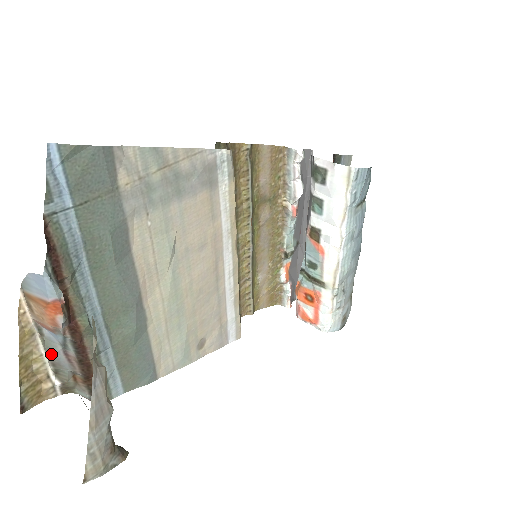
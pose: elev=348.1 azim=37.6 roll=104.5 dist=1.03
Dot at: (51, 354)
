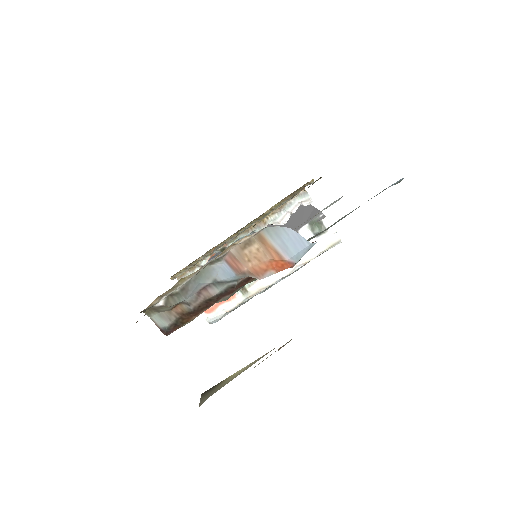
Dot at: (195, 281)
